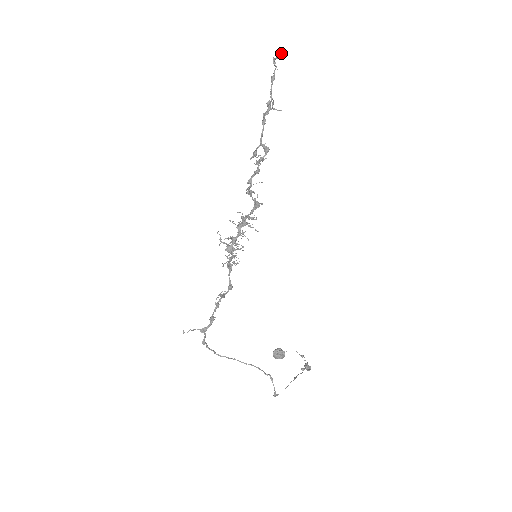
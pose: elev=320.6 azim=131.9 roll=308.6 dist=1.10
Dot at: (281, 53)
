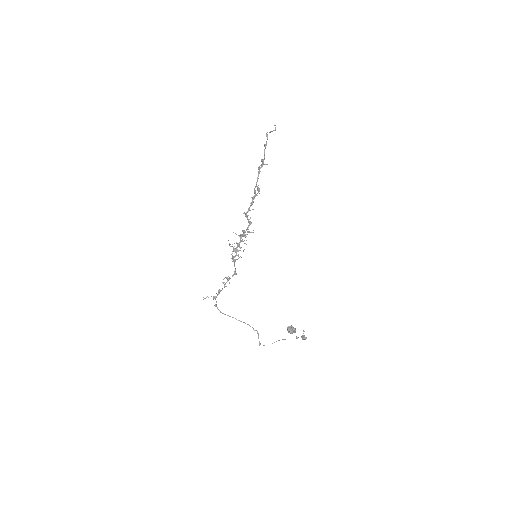
Dot at: occluded
